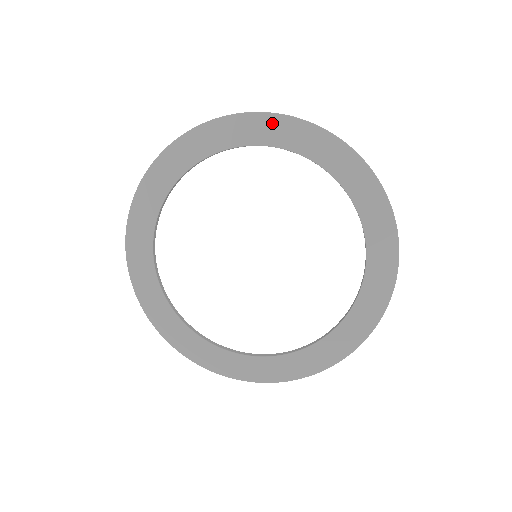
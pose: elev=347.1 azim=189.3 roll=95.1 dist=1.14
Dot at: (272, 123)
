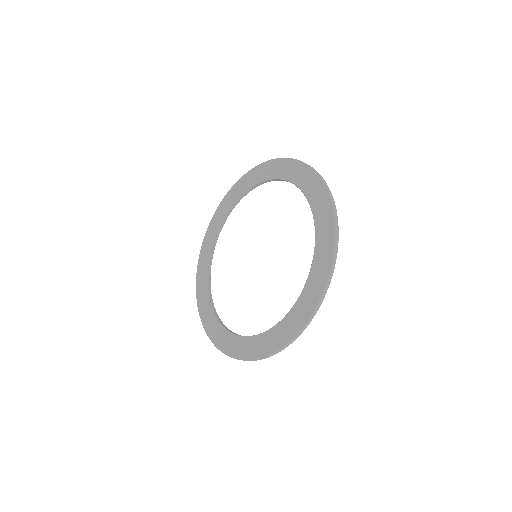
Dot at: (239, 185)
